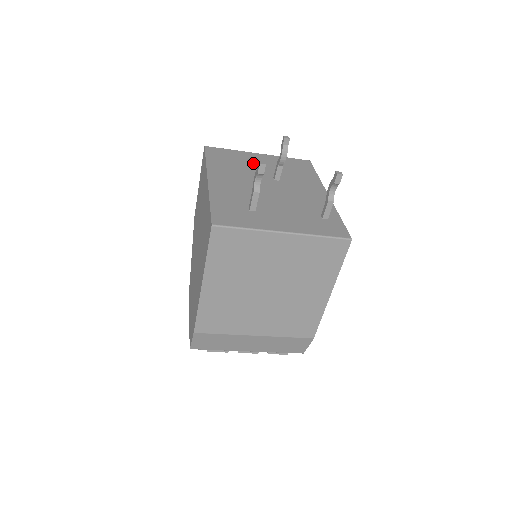
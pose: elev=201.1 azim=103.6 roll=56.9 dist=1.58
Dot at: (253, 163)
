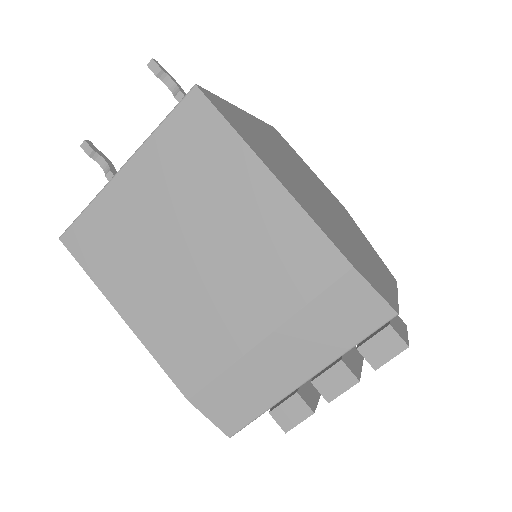
Dot at: occluded
